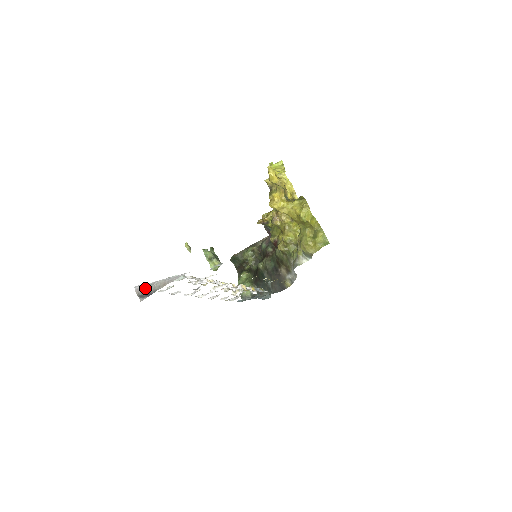
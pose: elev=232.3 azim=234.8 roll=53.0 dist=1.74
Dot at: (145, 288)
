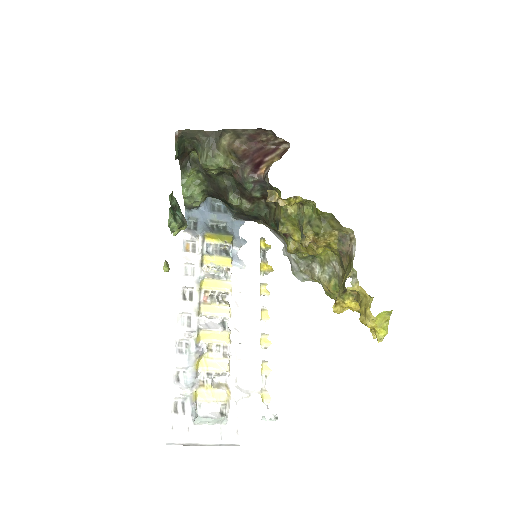
Dot at: occluded
